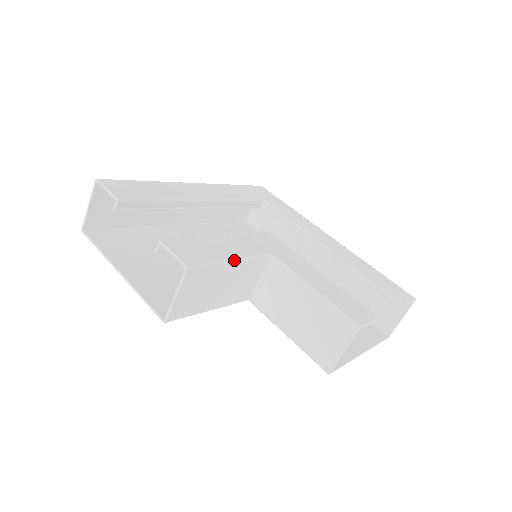
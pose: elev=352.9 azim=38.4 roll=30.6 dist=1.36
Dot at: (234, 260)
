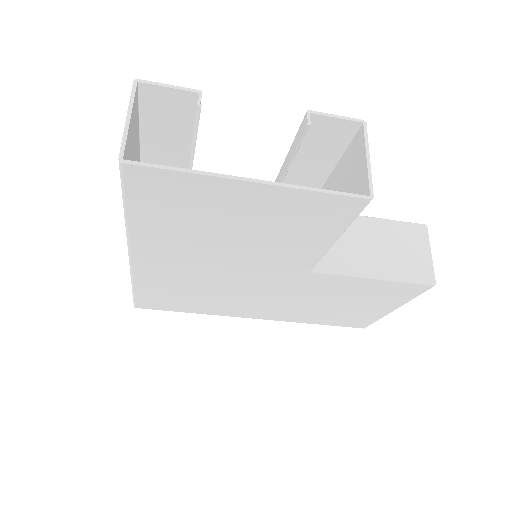
Dot at: (332, 171)
